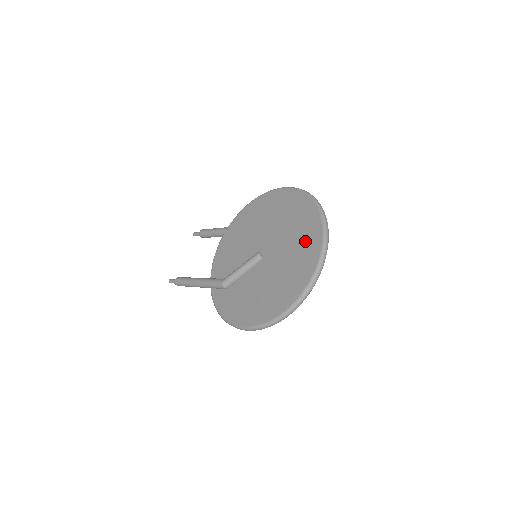
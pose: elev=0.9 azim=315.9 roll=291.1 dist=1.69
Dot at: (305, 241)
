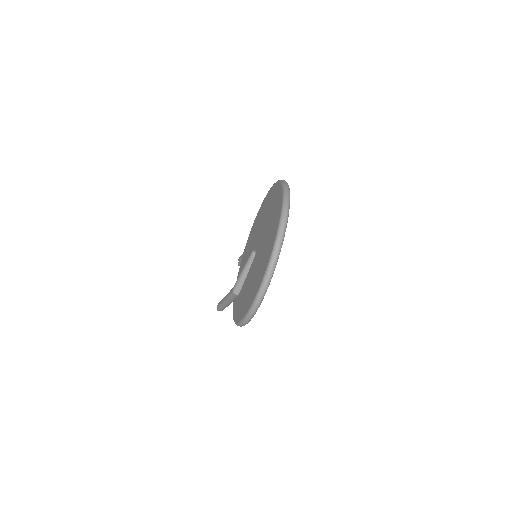
Dot at: (273, 221)
